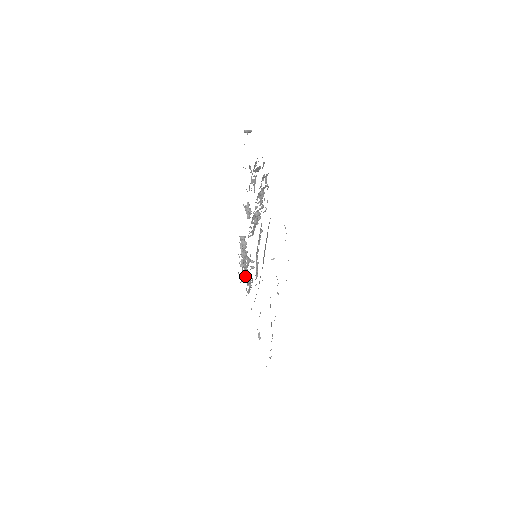
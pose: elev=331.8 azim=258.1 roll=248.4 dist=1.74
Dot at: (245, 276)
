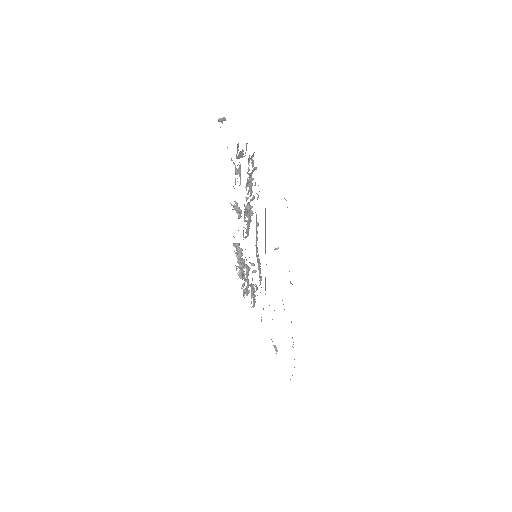
Dot at: (247, 288)
